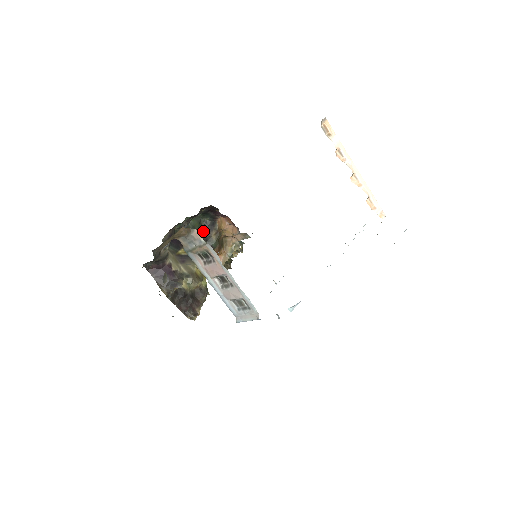
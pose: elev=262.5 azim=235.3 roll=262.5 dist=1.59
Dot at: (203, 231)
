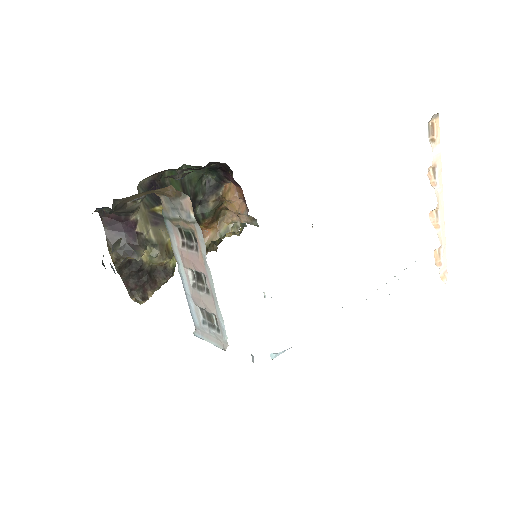
Dot at: (200, 190)
